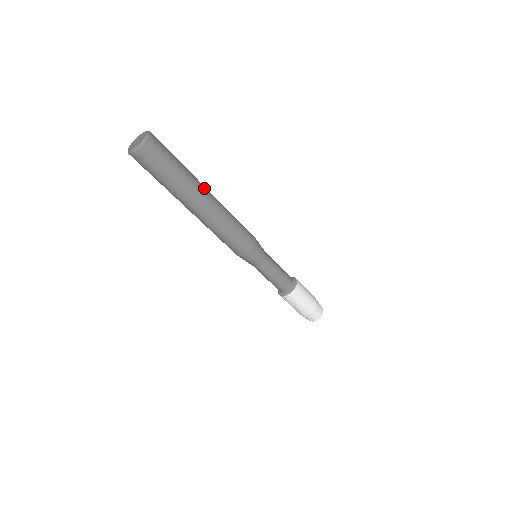
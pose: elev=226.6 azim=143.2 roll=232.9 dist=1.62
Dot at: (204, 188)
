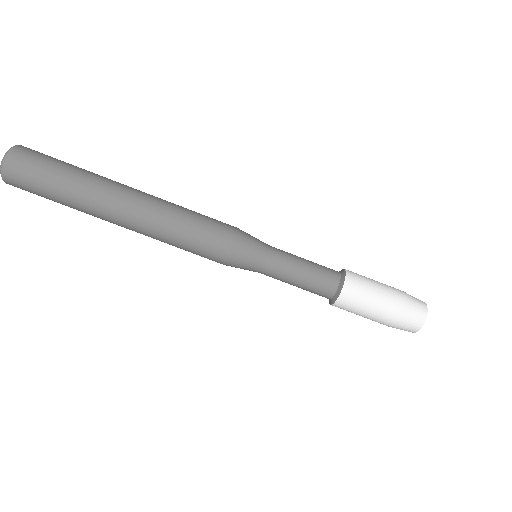
Dot at: occluded
